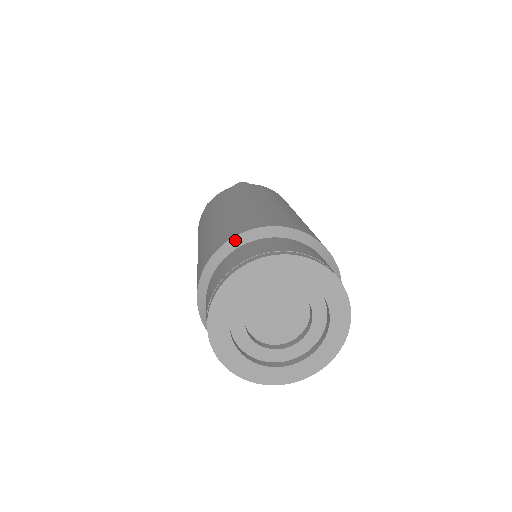
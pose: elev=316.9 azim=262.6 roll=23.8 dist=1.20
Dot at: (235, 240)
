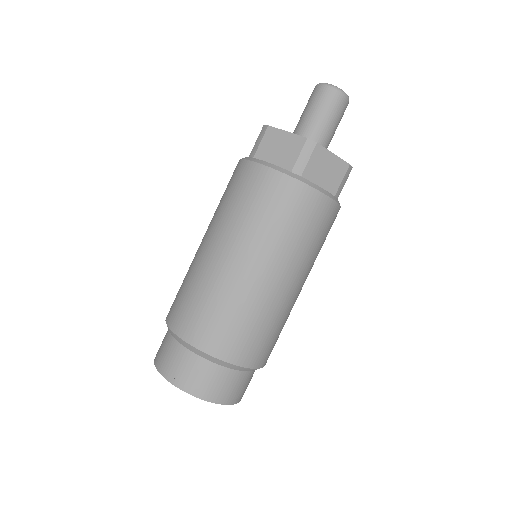
Dot at: (186, 344)
